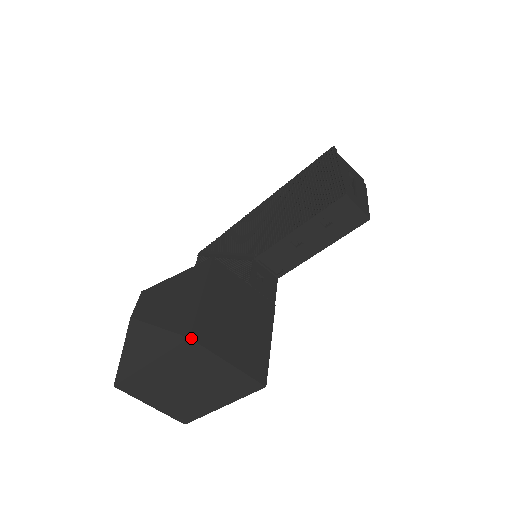
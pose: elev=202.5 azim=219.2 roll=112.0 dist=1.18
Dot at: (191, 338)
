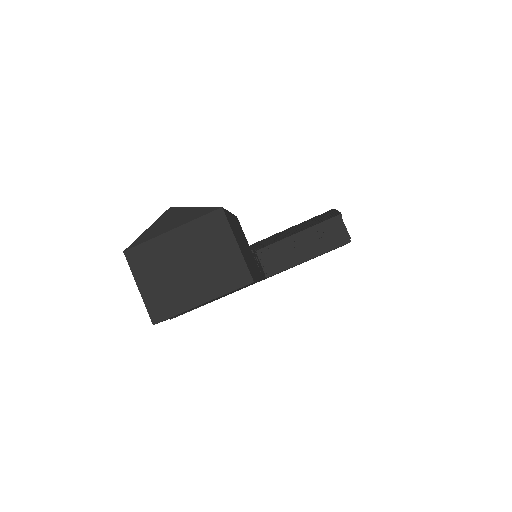
Dot at: (223, 208)
